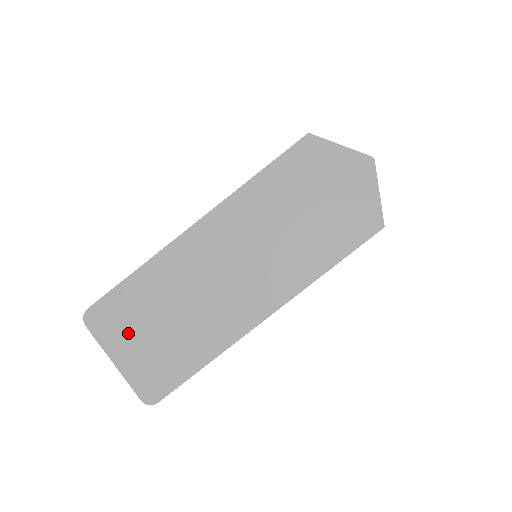
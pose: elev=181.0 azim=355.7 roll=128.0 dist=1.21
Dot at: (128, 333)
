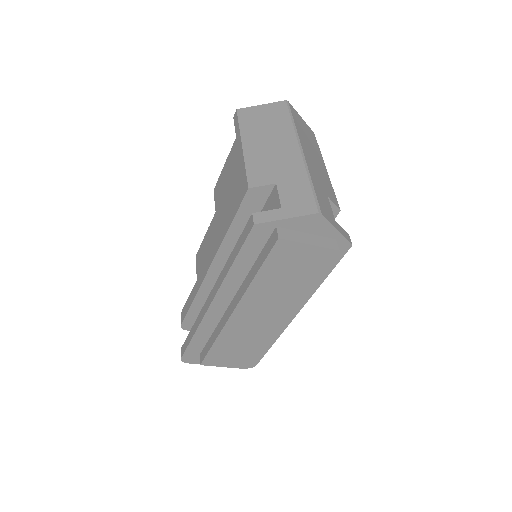
Dot at: (218, 363)
